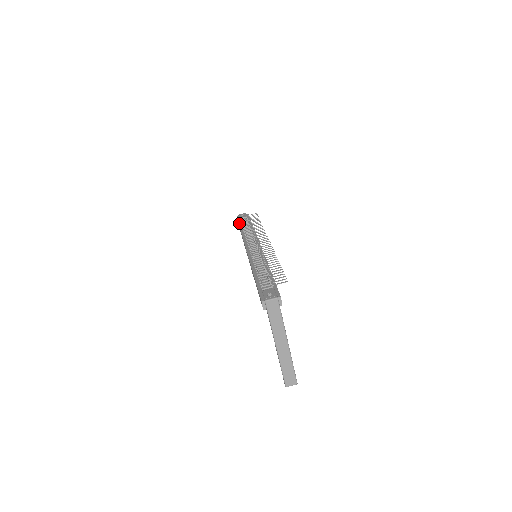
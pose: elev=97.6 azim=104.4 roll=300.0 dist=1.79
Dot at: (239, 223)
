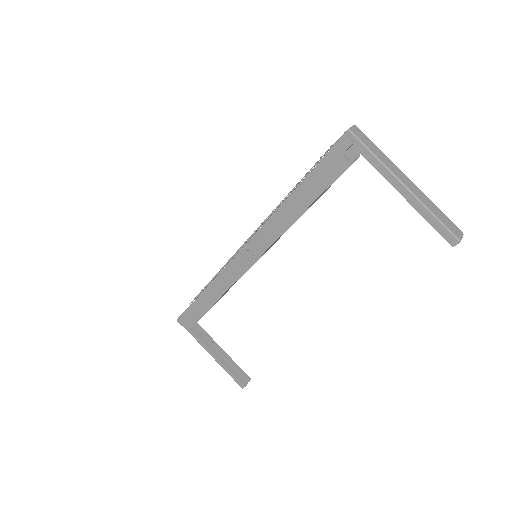
Dot at: occluded
